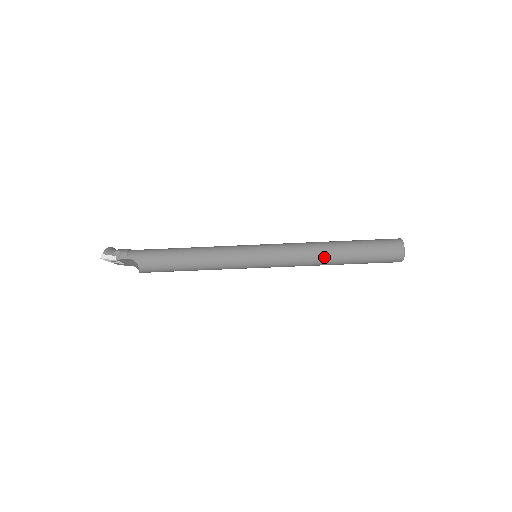
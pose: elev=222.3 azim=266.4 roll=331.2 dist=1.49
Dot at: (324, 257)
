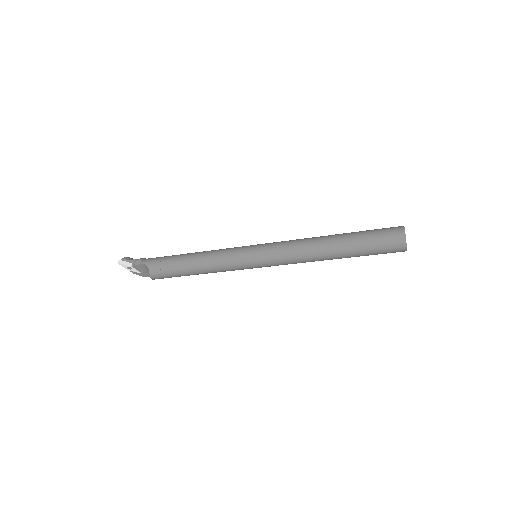
Dot at: (319, 248)
